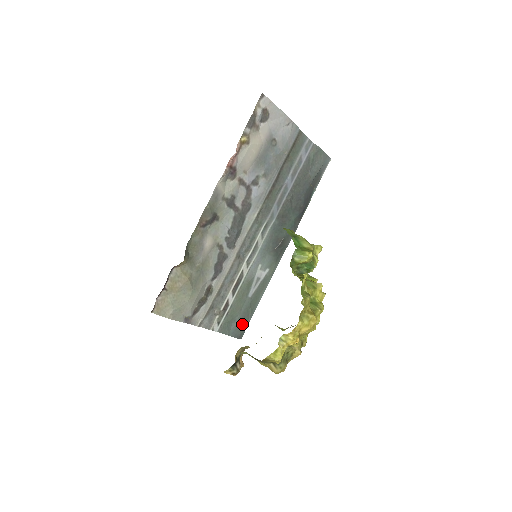
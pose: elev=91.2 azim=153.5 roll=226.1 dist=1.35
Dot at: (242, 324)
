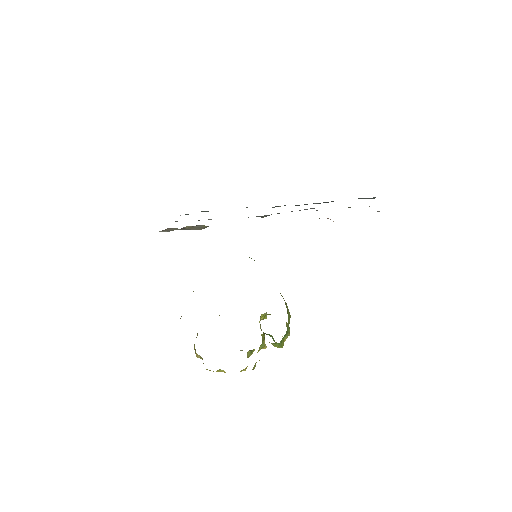
Dot at: occluded
